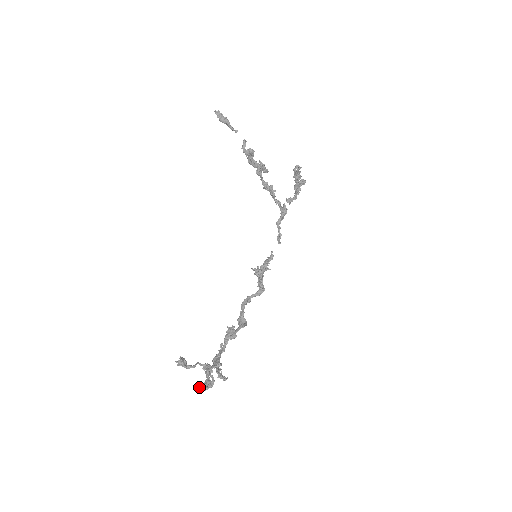
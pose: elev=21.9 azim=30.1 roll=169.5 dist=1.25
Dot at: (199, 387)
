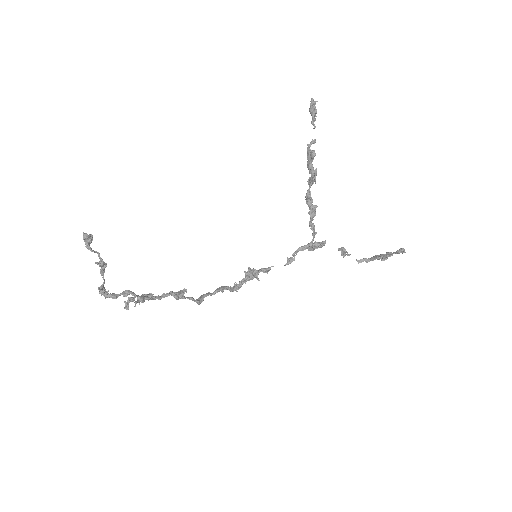
Dot at: occluded
